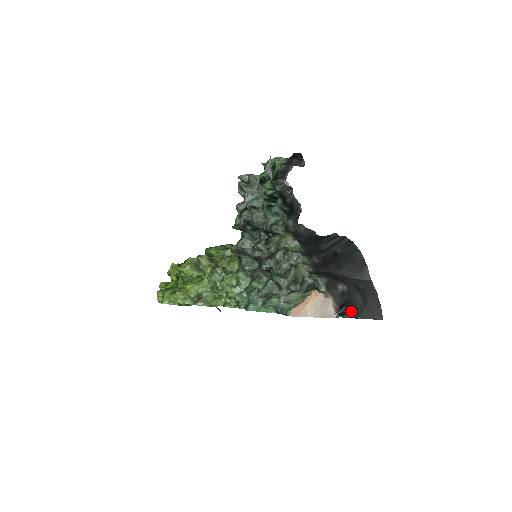
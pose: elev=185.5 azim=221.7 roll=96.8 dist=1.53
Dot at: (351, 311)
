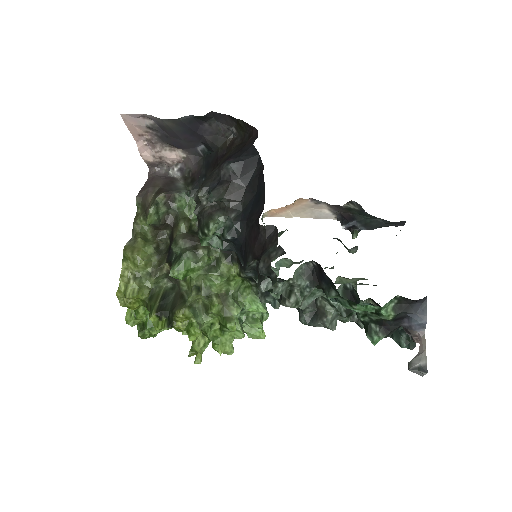
Dot at: (366, 225)
